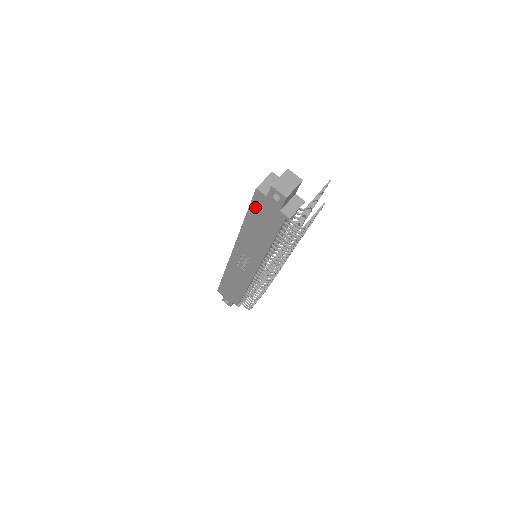
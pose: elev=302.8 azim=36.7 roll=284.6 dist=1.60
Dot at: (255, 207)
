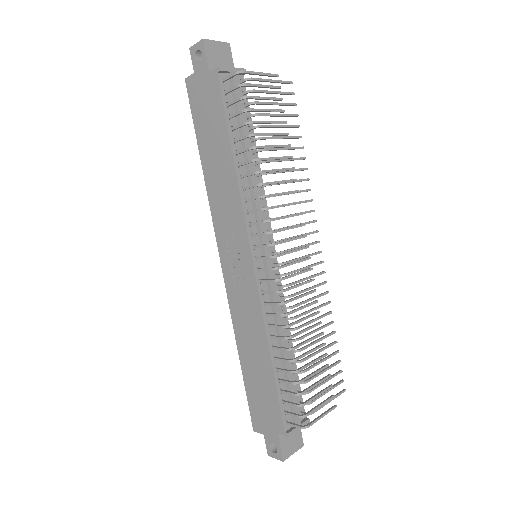
Dot at: (196, 112)
